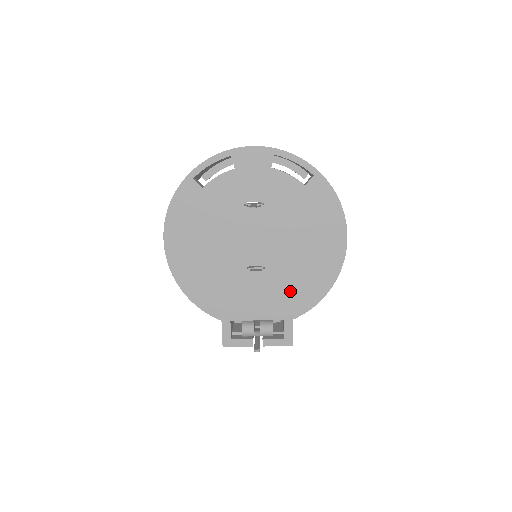
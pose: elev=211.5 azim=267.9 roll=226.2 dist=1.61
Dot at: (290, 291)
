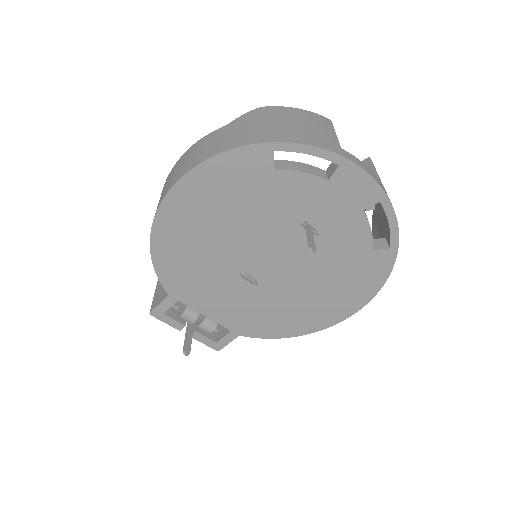
Dot at: (261, 316)
